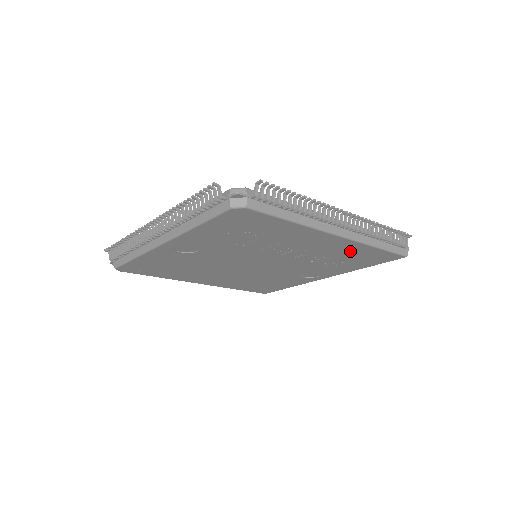
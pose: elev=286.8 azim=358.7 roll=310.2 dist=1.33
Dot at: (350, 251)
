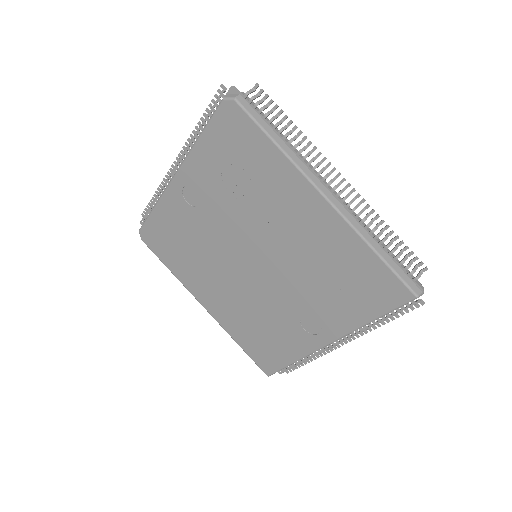
Dot at: (343, 251)
